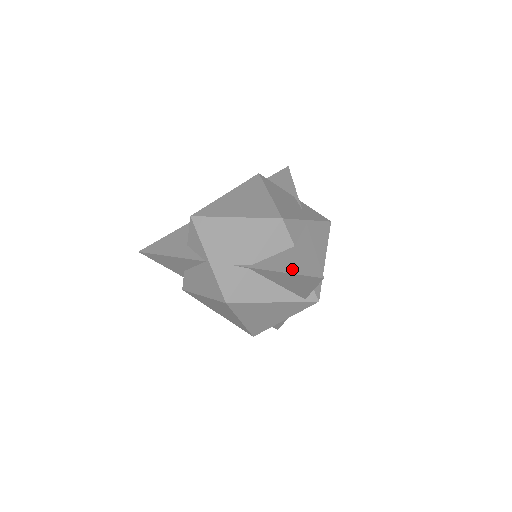
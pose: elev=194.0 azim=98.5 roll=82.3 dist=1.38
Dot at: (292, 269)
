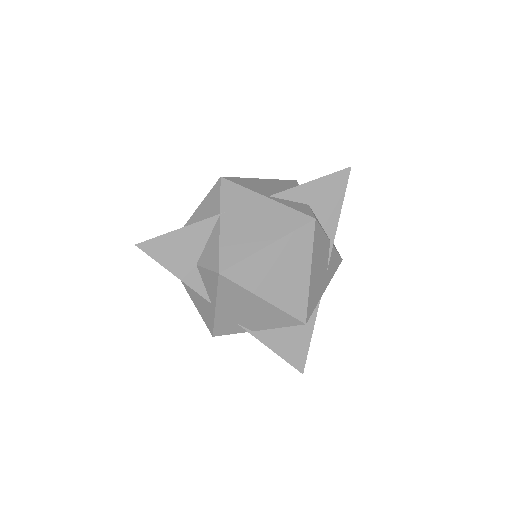
Dot at: (284, 353)
